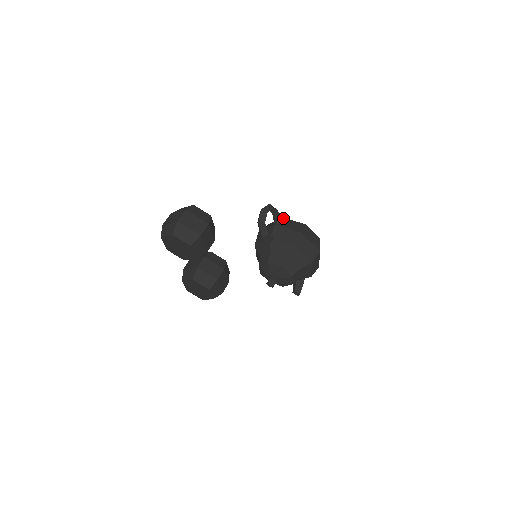
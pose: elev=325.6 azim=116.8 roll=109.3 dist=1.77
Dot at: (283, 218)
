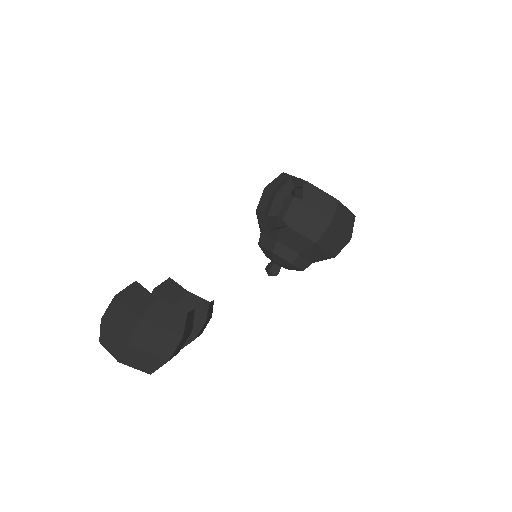
Dot at: (307, 183)
